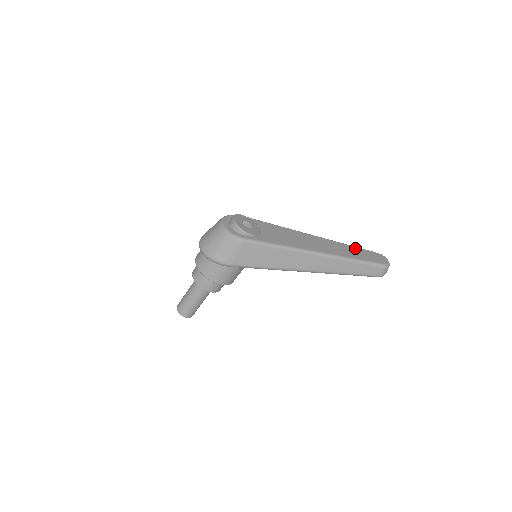
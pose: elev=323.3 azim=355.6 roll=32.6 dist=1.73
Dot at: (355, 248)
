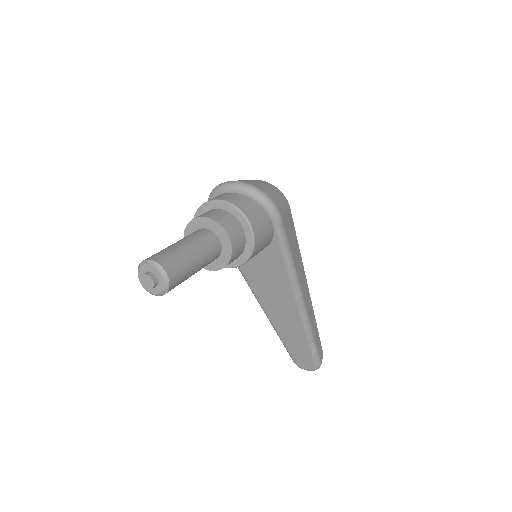
Dot at: occluded
